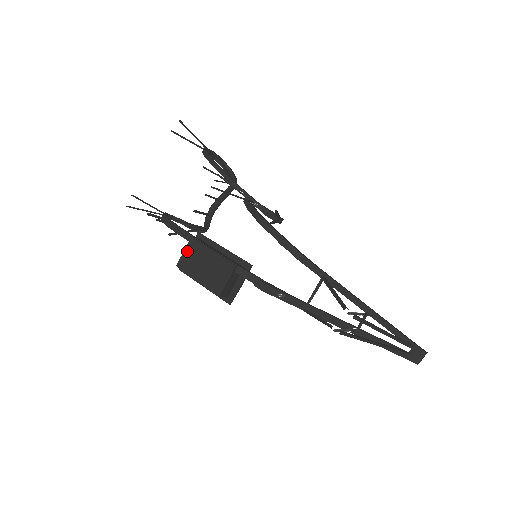
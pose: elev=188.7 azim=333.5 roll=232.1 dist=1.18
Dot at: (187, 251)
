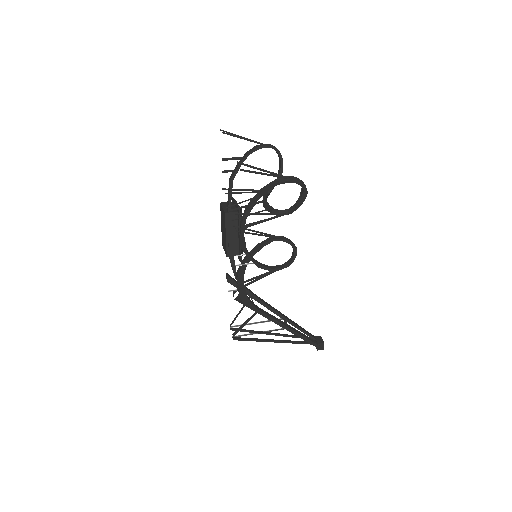
Dot at: (223, 211)
